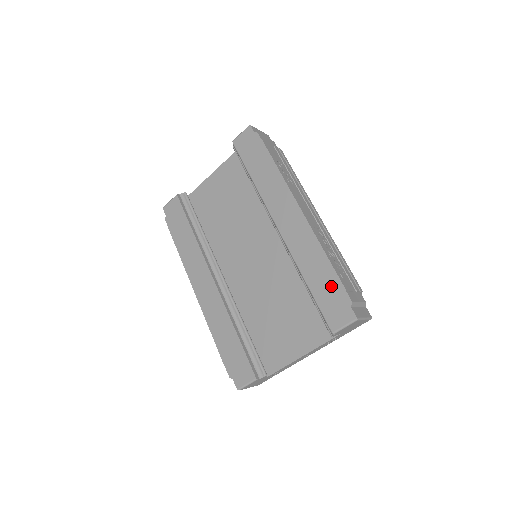
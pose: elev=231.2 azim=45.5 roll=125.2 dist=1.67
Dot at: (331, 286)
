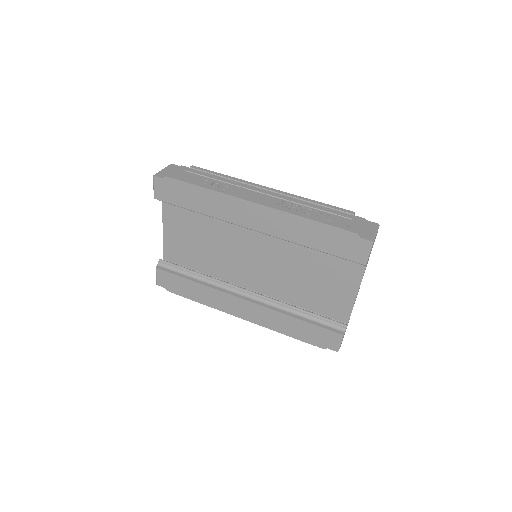
Dot at: (332, 236)
